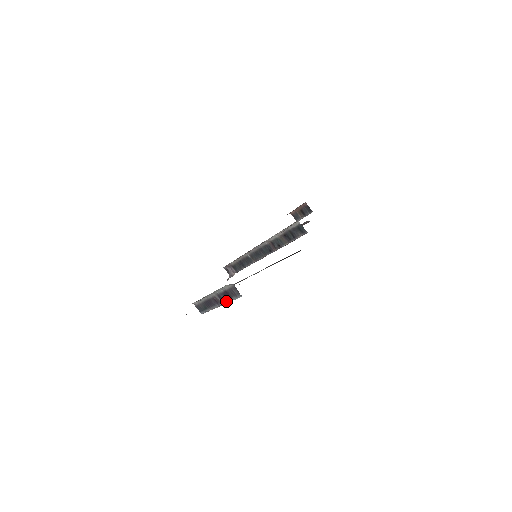
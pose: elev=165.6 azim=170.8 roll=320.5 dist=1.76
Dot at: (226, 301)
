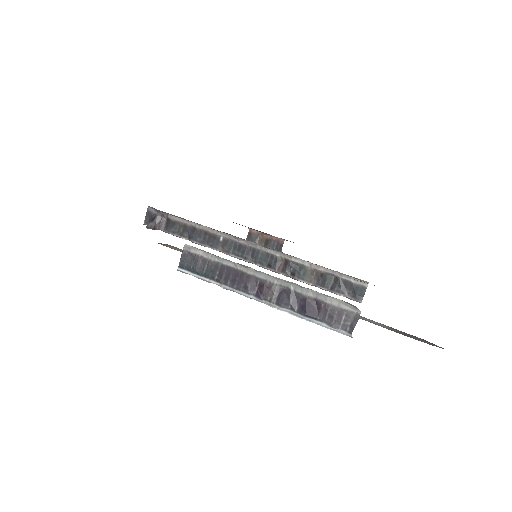
Dot at: (290, 309)
